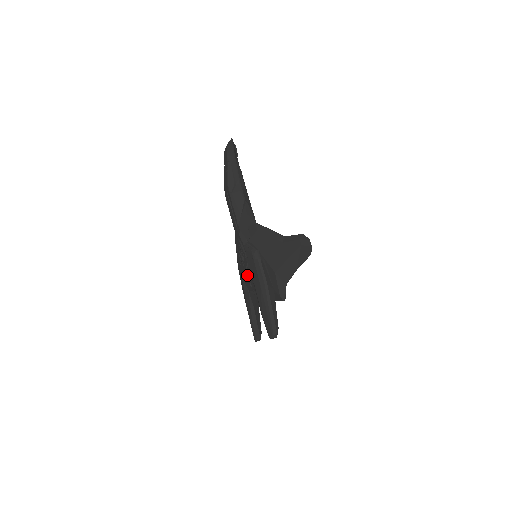
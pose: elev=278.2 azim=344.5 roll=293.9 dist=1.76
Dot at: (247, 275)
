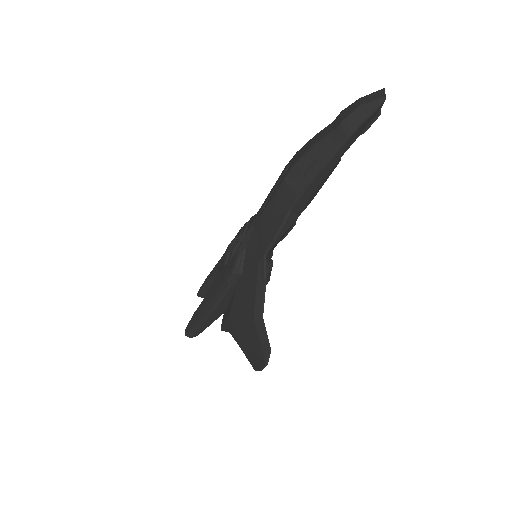
Dot at: occluded
